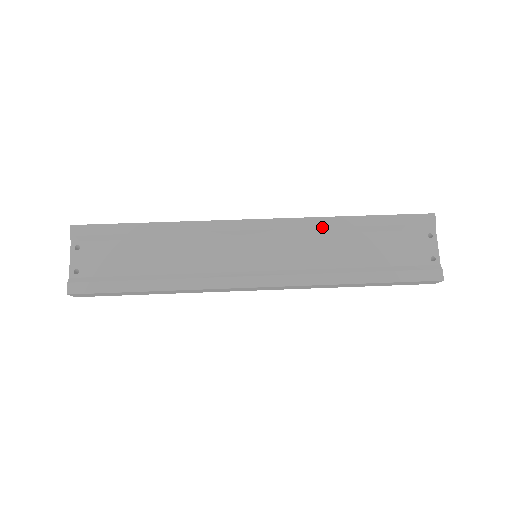
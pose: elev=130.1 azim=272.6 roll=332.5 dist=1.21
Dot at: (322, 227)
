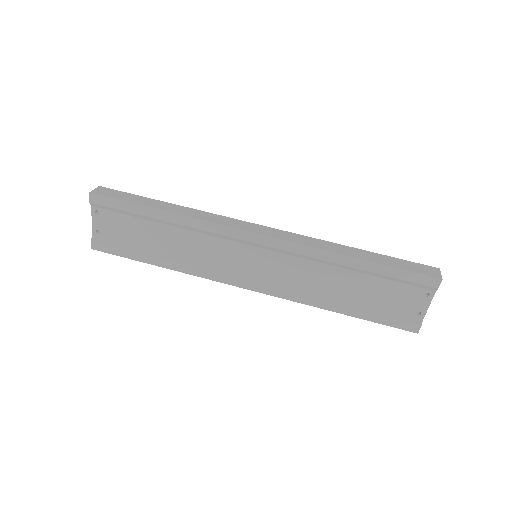
Dot at: (321, 259)
